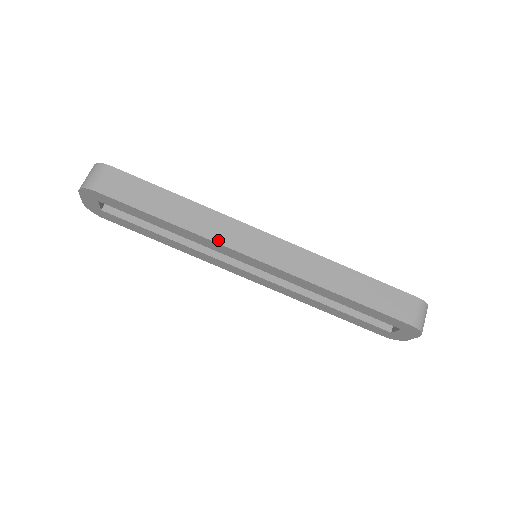
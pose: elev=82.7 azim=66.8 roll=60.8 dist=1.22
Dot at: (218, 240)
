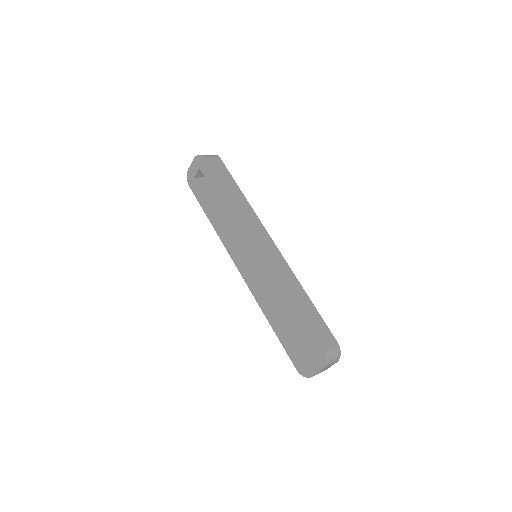
Dot at: (246, 222)
